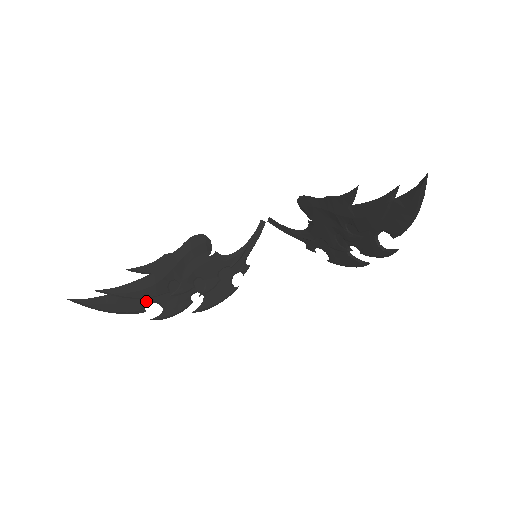
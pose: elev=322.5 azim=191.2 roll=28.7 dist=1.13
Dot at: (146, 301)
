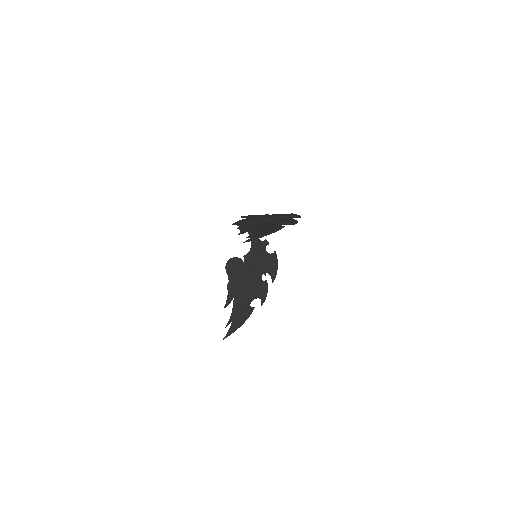
Dot at: (248, 306)
